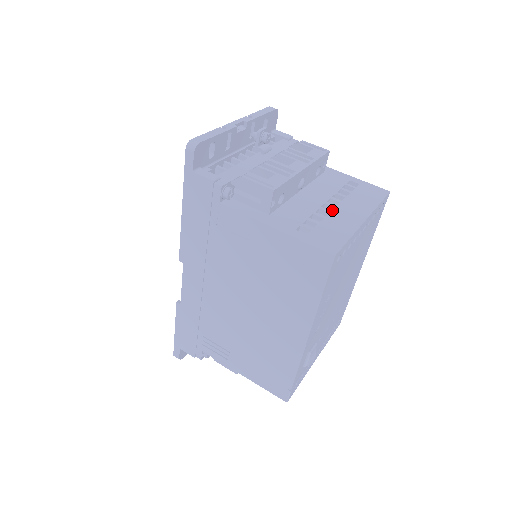
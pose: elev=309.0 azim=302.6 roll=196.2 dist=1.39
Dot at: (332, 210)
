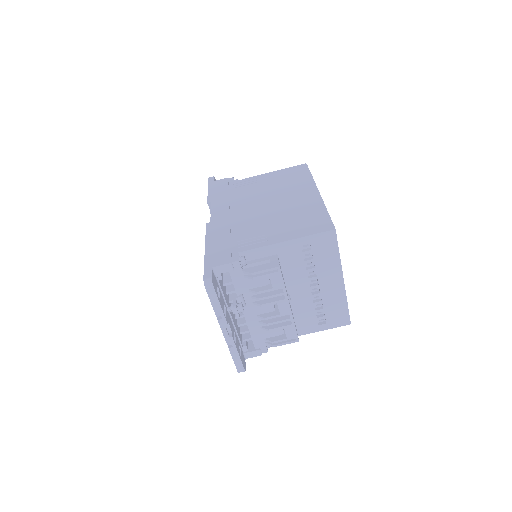
Dot at: (320, 292)
